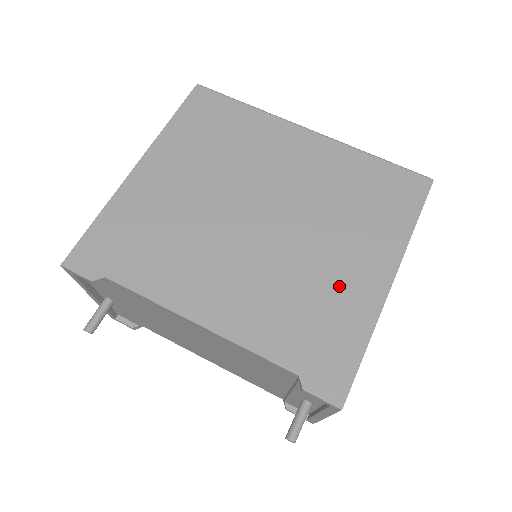
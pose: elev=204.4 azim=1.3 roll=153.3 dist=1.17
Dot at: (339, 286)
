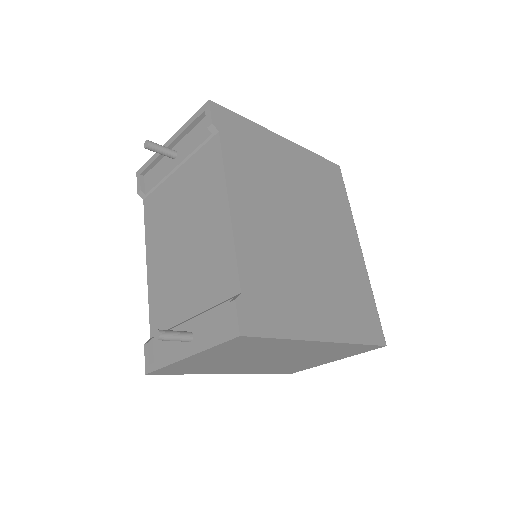
Dot at: (303, 302)
